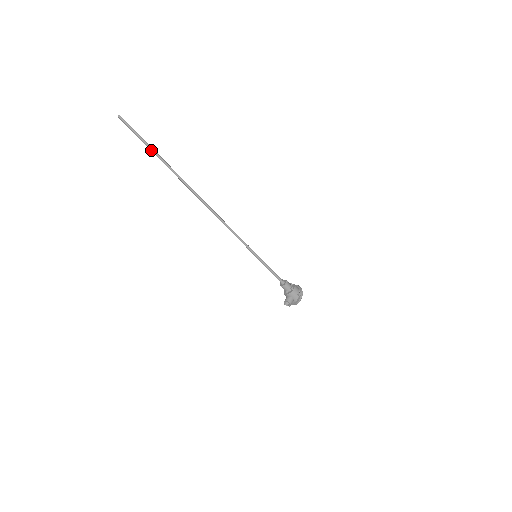
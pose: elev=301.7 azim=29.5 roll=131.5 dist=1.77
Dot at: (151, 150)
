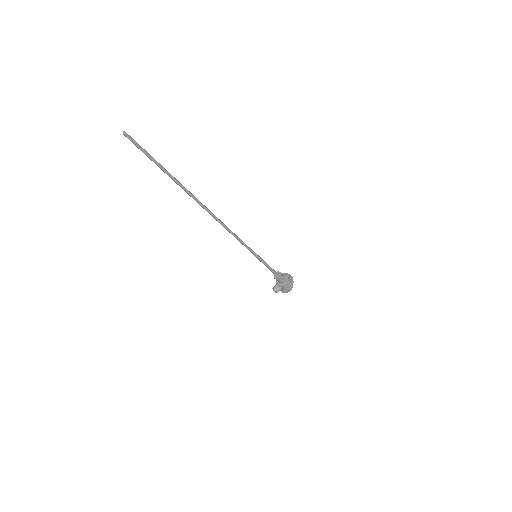
Dot at: (159, 167)
